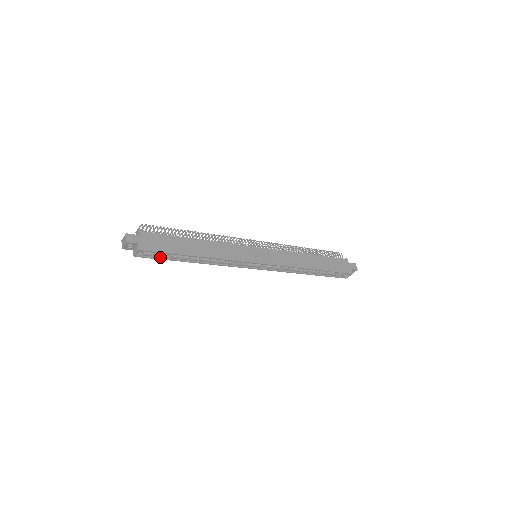
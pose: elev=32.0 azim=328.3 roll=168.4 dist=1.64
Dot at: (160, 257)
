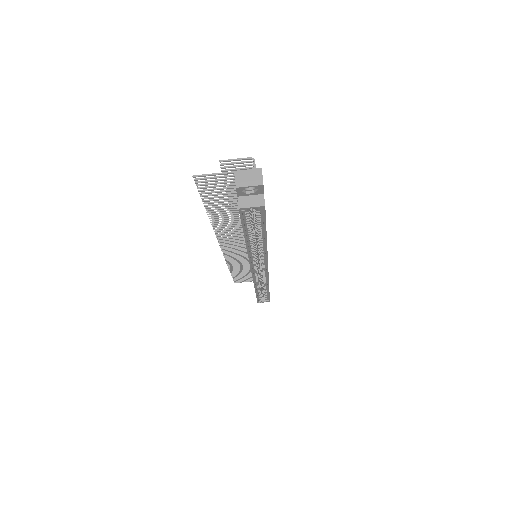
Dot at: (244, 222)
